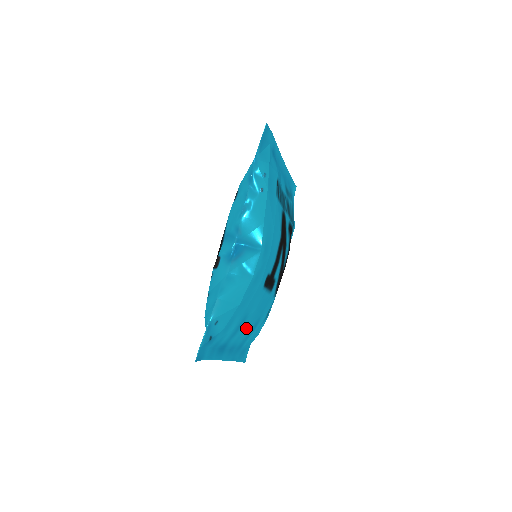
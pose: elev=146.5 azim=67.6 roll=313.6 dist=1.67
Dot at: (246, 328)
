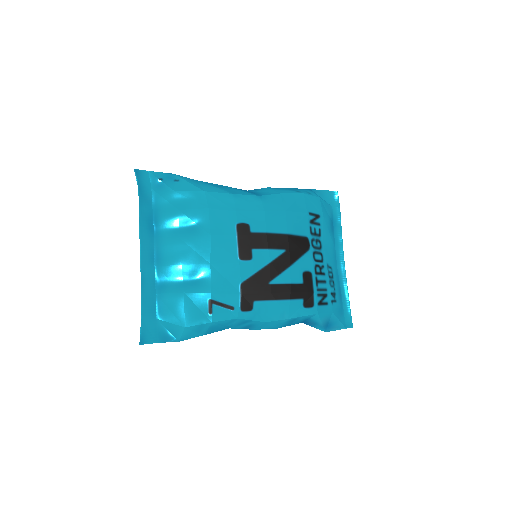
Dot at: (186, 250)
